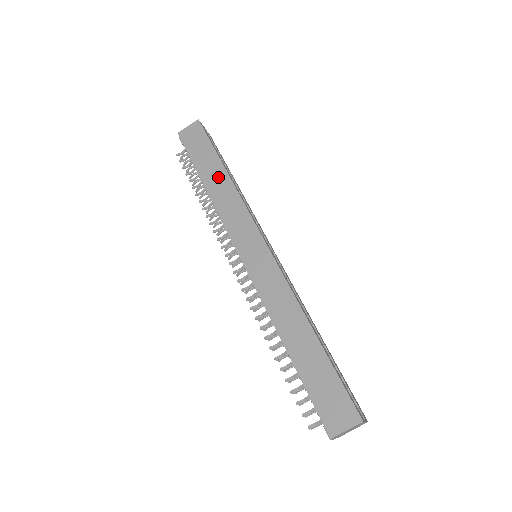
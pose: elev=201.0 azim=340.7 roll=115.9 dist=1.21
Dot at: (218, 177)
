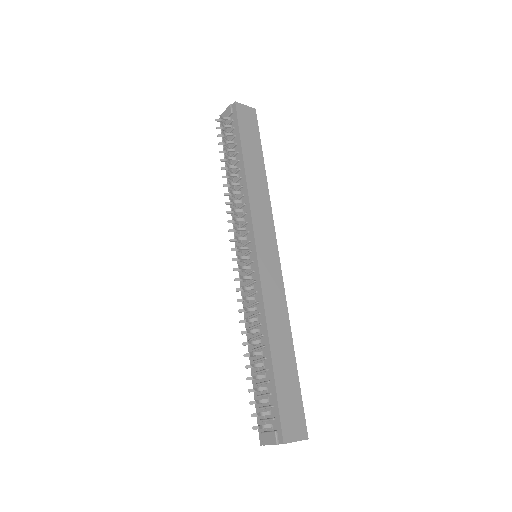
Dot at: (258, 170)
